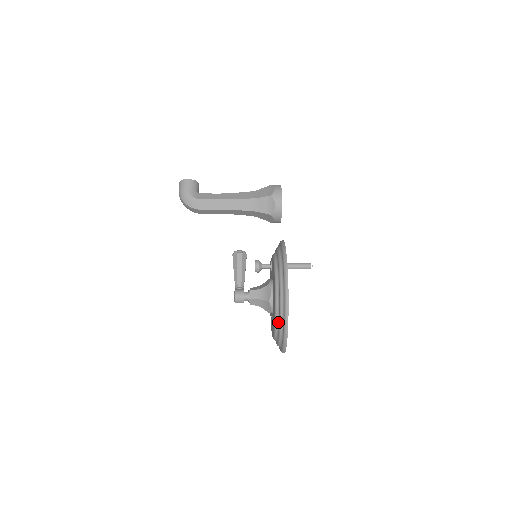
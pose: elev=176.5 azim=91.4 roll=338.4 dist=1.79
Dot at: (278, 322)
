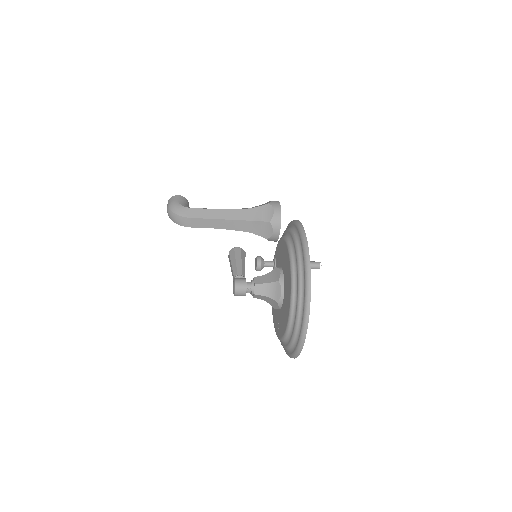
Dot at: (296, 284)
